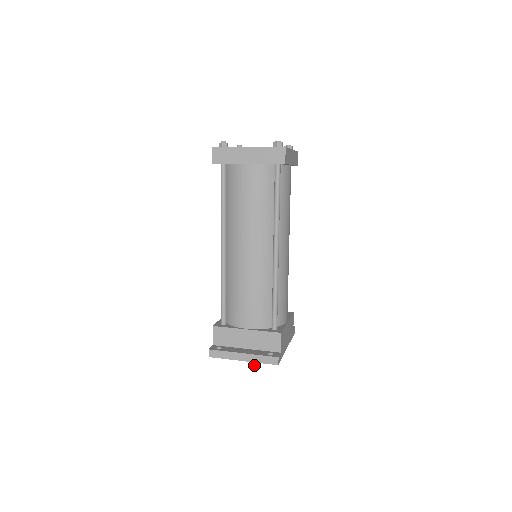
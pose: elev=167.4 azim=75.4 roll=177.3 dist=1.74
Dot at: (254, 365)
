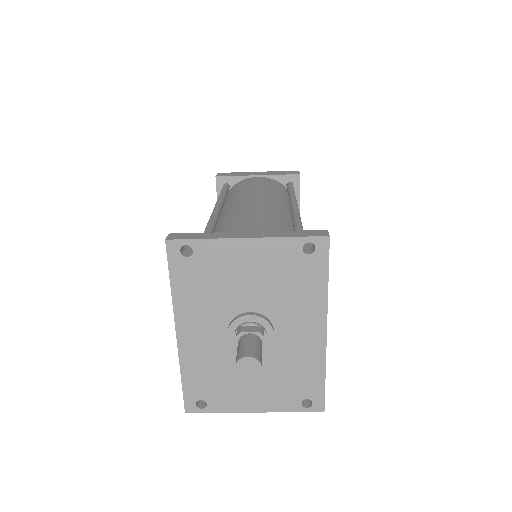
Dot at: (250, 349)
